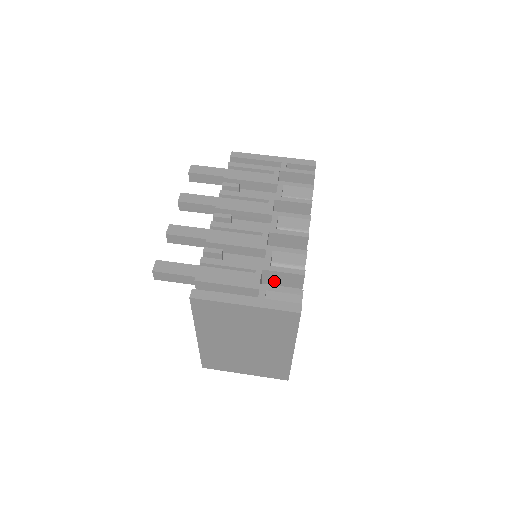
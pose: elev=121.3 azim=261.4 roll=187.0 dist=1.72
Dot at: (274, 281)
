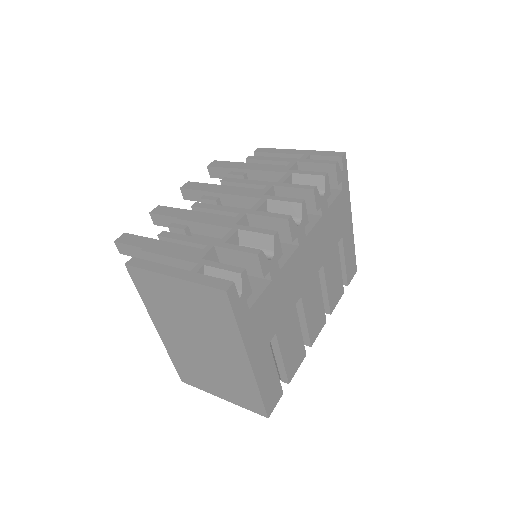
Dot at: (232, 265)
